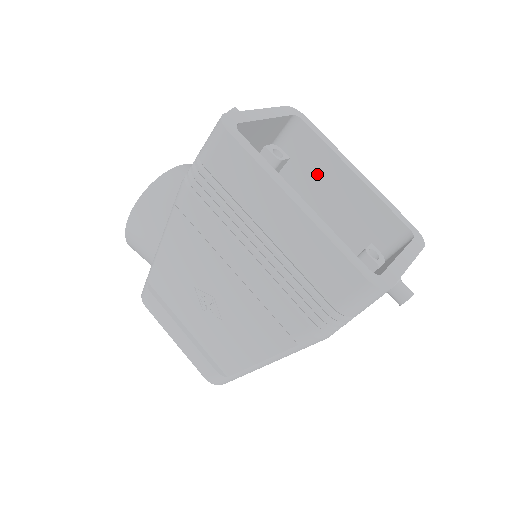
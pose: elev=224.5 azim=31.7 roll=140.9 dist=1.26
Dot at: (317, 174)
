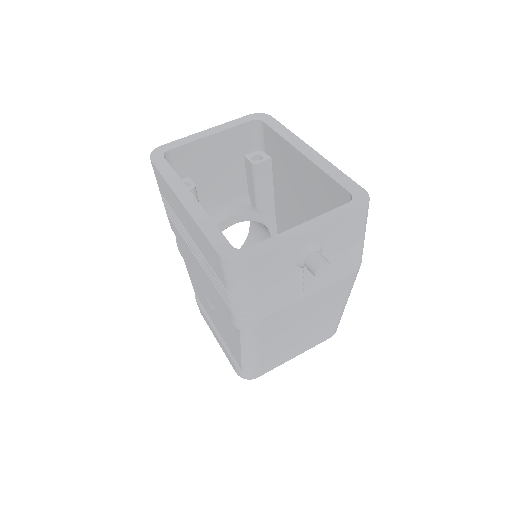
Dot at: (287, 165)
